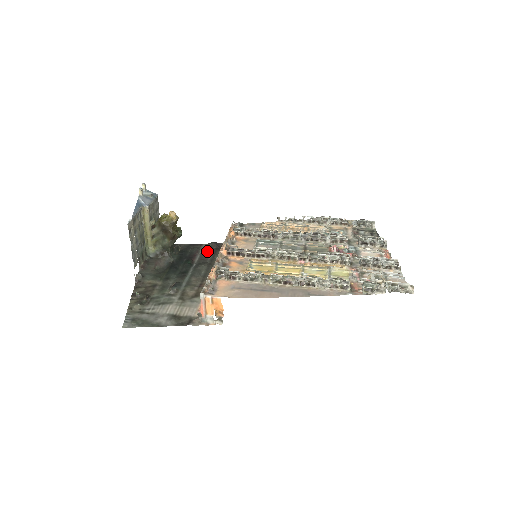
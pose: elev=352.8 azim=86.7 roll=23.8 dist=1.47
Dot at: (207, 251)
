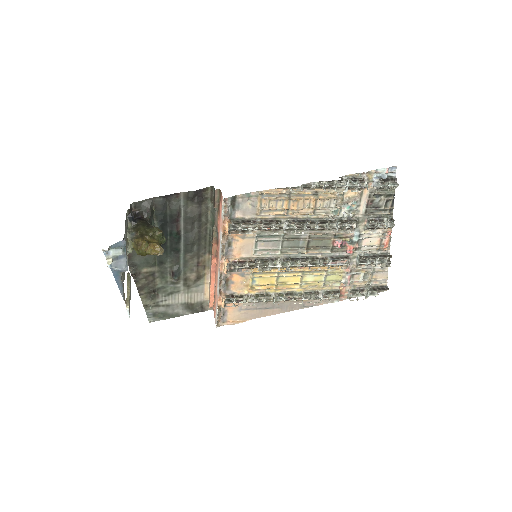
Dot at: (189, 208)
